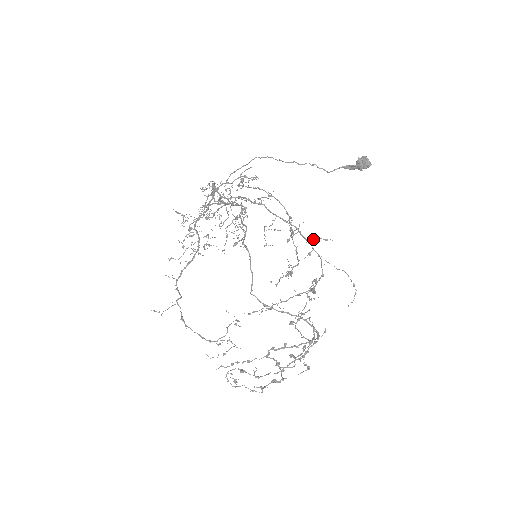
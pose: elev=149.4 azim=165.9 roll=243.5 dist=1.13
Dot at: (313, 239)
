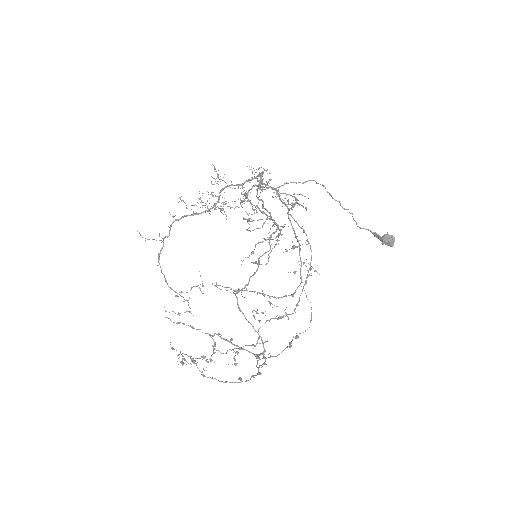
Dot at: occluded
